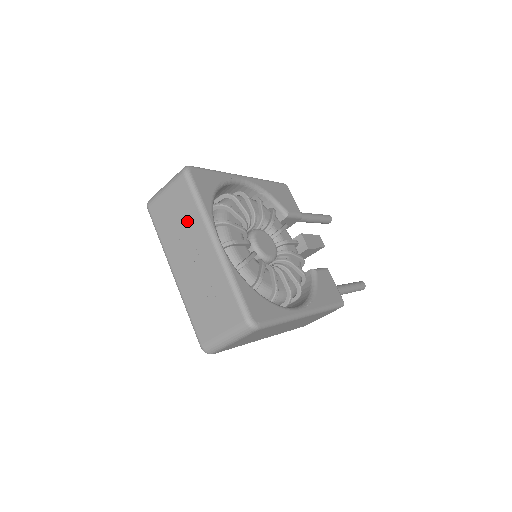
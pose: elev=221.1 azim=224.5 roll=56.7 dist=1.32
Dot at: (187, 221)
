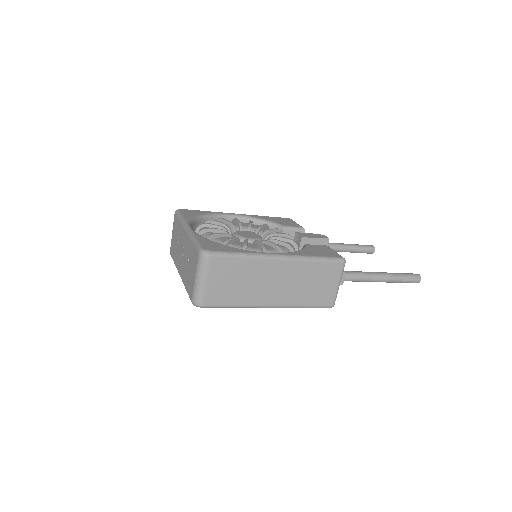
Dot at: (178, 235)
